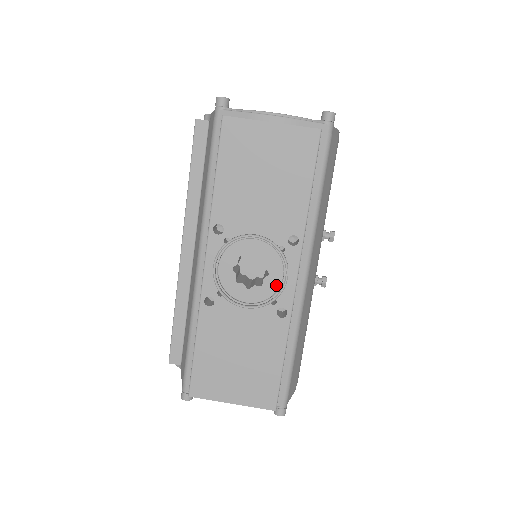
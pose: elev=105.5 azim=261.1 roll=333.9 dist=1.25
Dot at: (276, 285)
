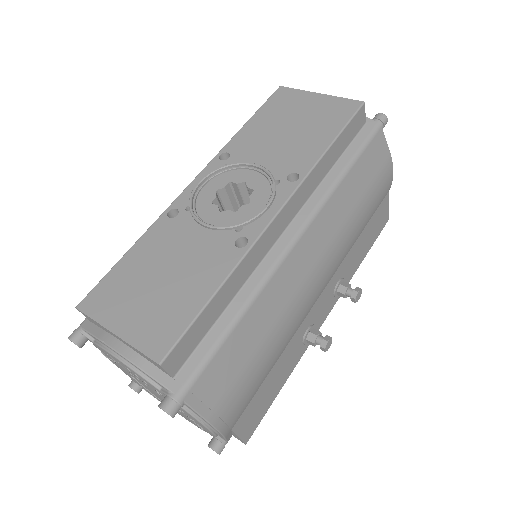
Dot at: (251, 214)
